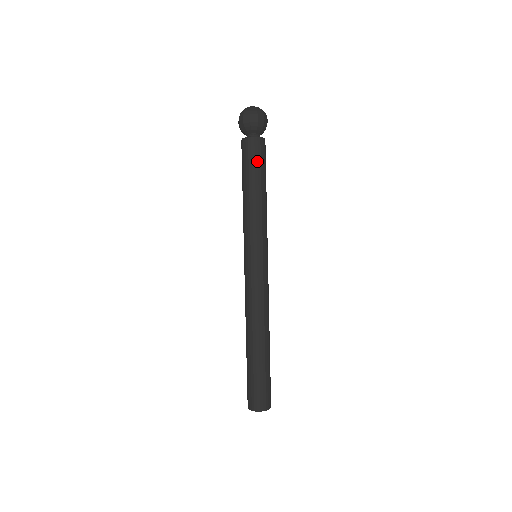
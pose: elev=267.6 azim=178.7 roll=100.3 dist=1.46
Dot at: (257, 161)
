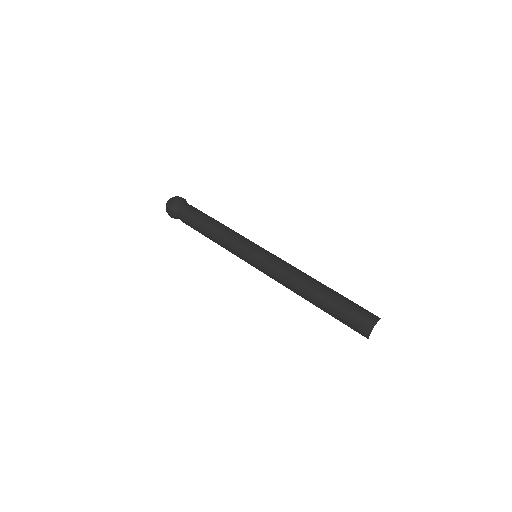
Dot at: (197, 215)
